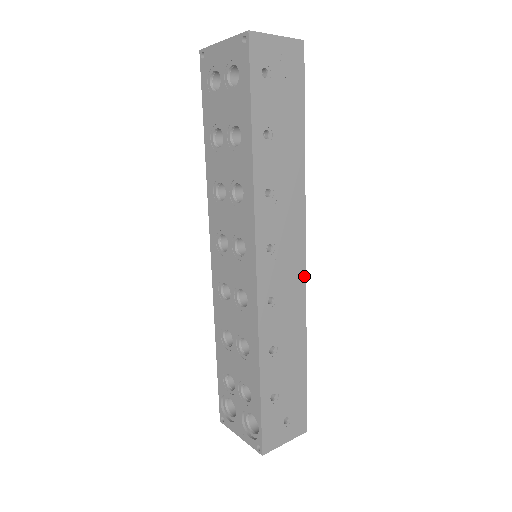
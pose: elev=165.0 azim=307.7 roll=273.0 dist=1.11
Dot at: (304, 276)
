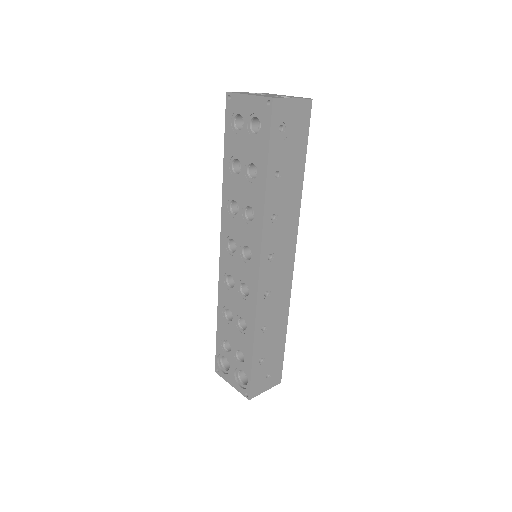
Dot at: (292, 274)
